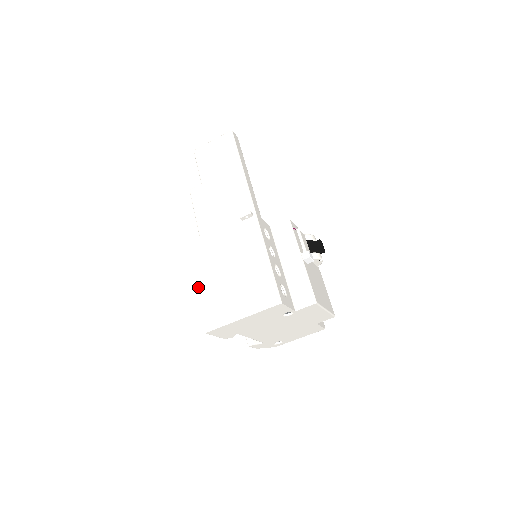
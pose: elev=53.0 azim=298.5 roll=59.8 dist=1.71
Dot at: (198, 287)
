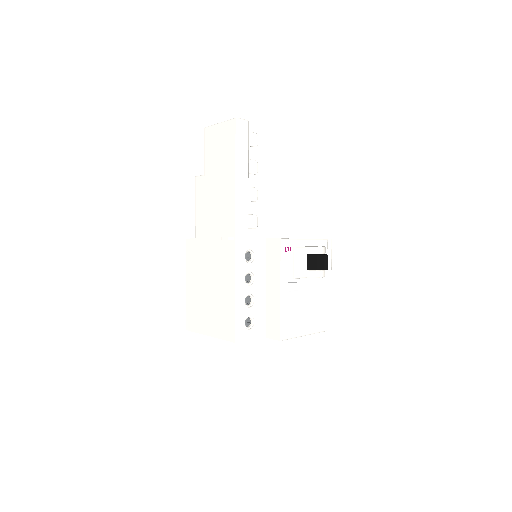
Dot at: (188, 286)
